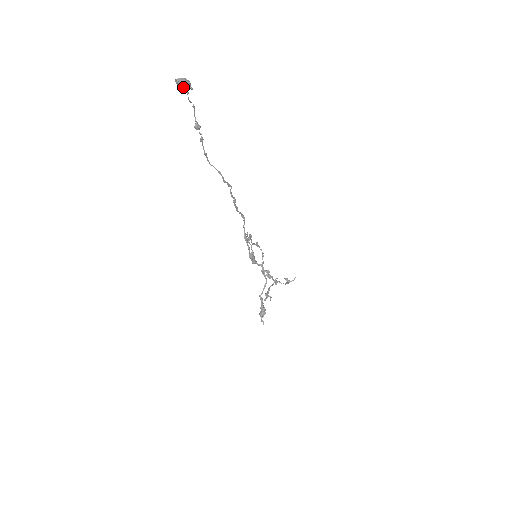
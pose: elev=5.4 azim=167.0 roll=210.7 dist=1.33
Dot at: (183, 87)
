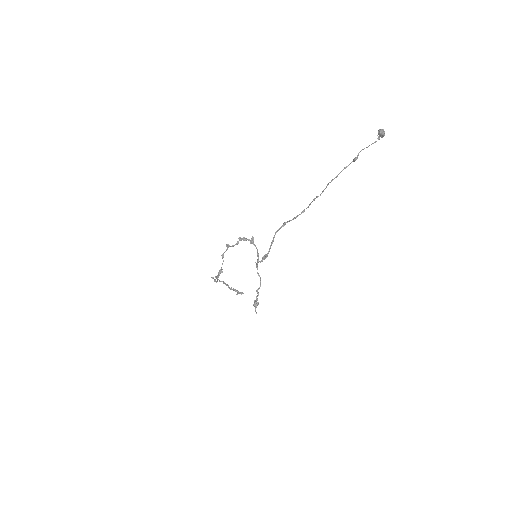
Dot at: (382, 135)
